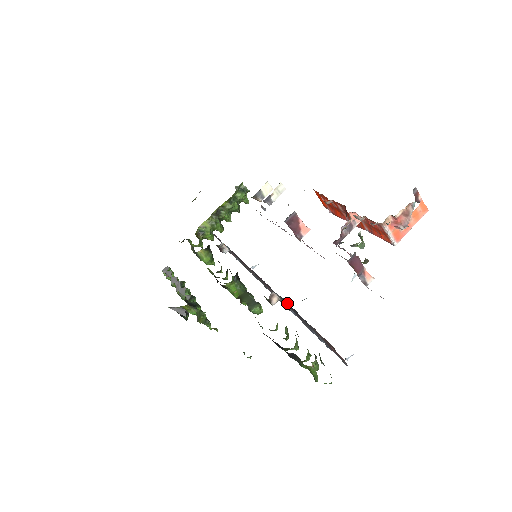
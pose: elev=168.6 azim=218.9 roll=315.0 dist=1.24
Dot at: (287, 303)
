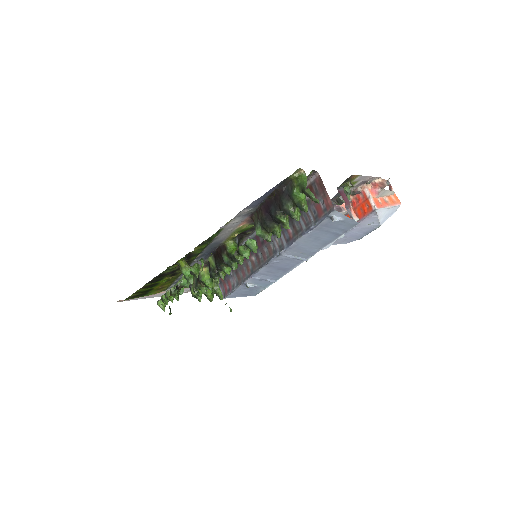
Dot at: occluded
